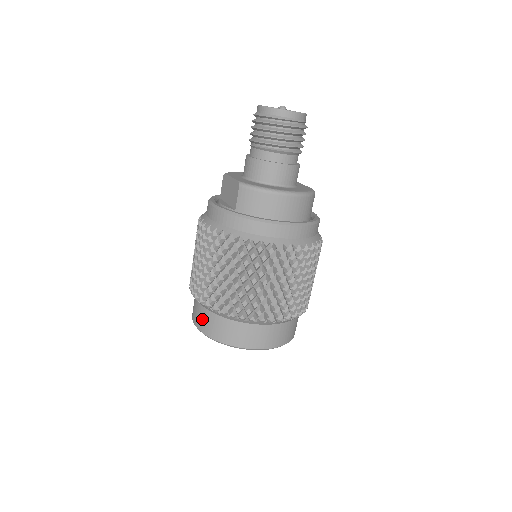
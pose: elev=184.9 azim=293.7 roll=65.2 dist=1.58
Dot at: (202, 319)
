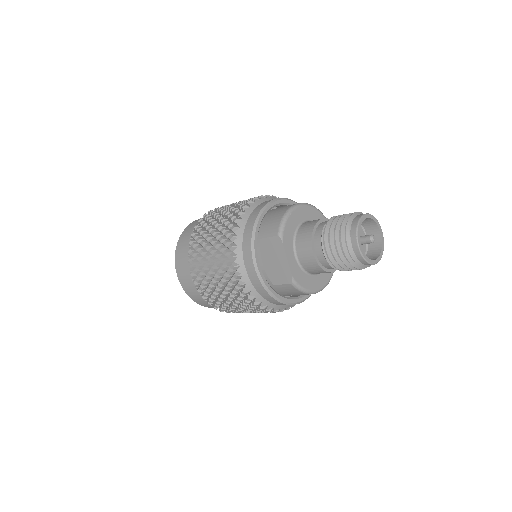
Dot at: (191, 290)
